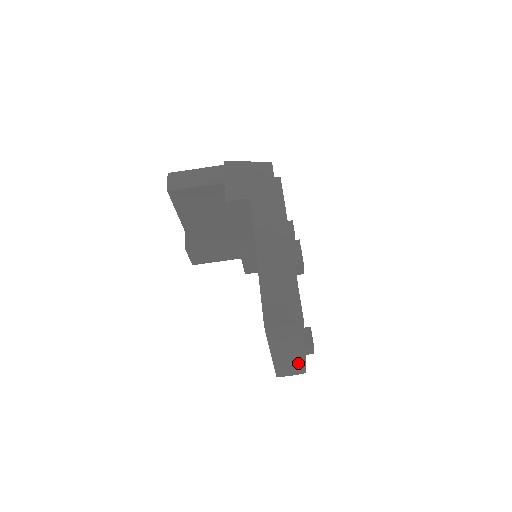
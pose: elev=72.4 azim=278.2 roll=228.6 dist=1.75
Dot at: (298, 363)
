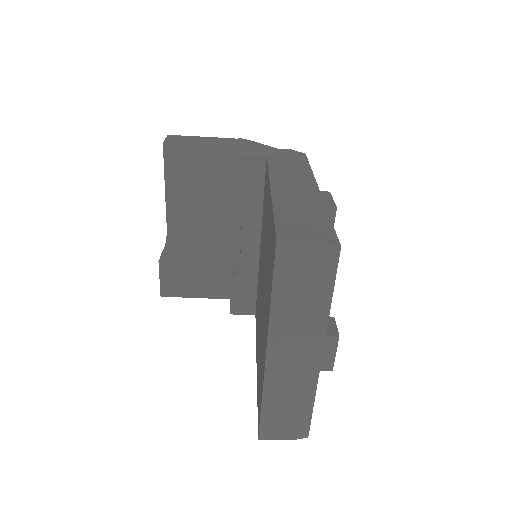
Dot at: (303, 395)
